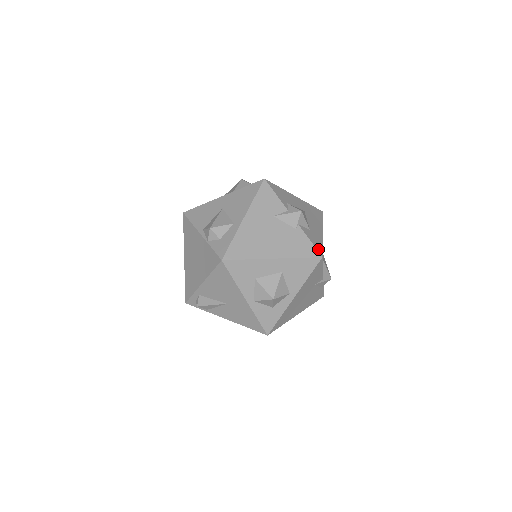
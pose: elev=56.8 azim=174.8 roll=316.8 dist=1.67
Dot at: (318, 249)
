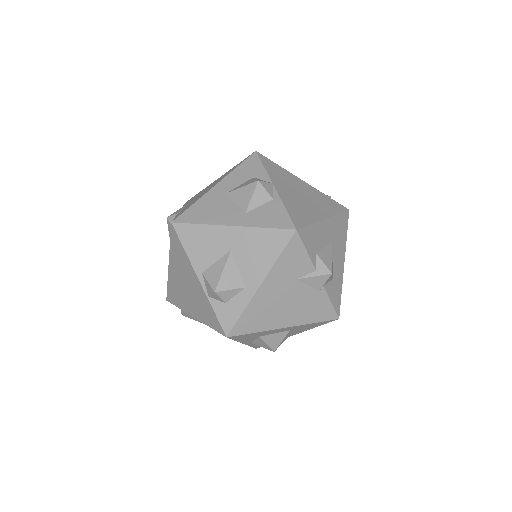
Dot at: (337, 309)
